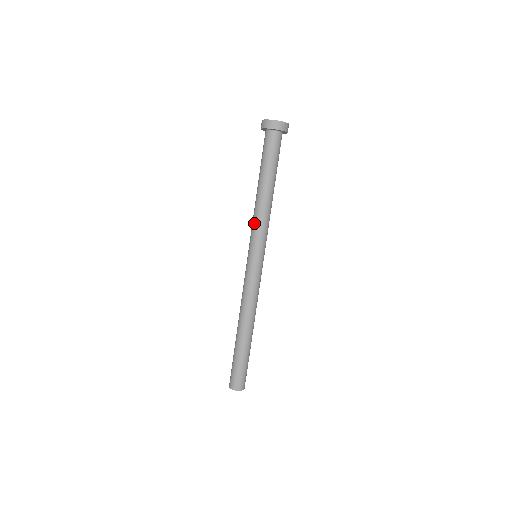
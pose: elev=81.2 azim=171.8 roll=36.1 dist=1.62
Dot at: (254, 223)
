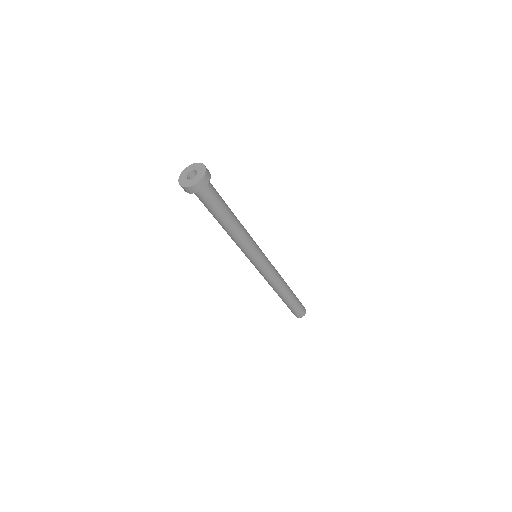
Dot at: (238, 246)
